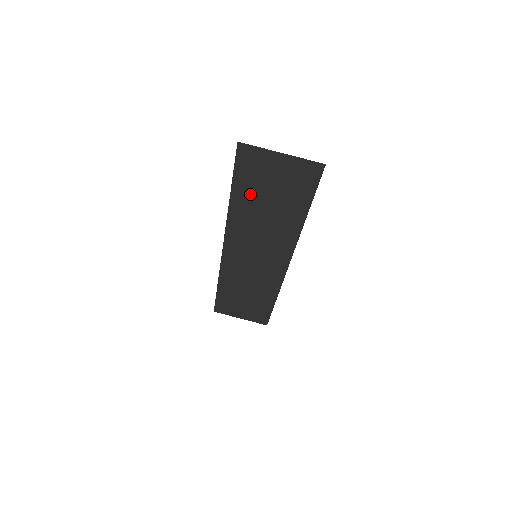
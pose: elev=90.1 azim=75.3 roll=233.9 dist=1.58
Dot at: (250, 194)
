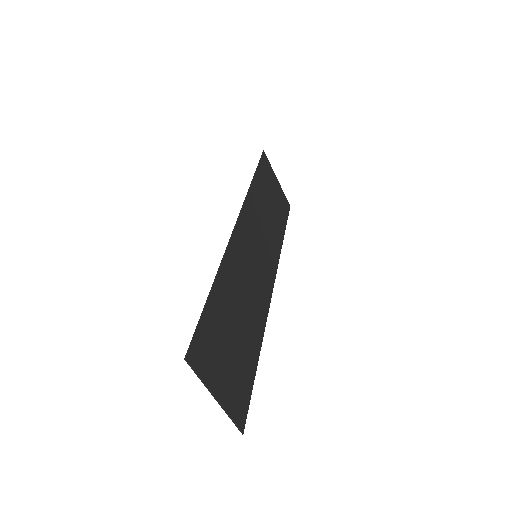
Dot at: (222, 313)
